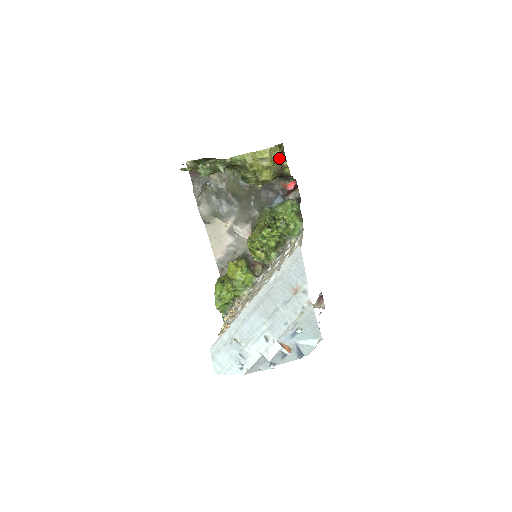
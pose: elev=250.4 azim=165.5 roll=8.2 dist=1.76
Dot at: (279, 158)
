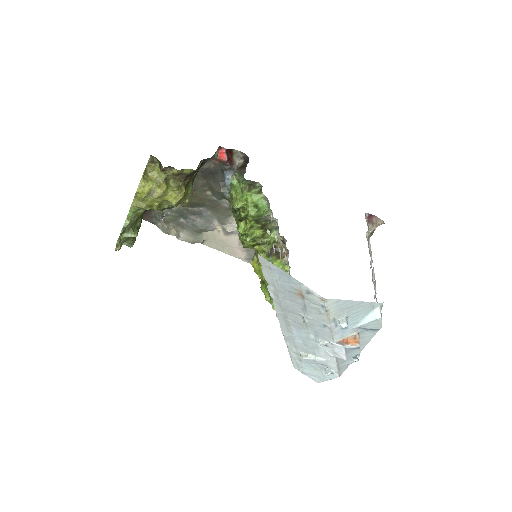
Dot at: (164, 173)
